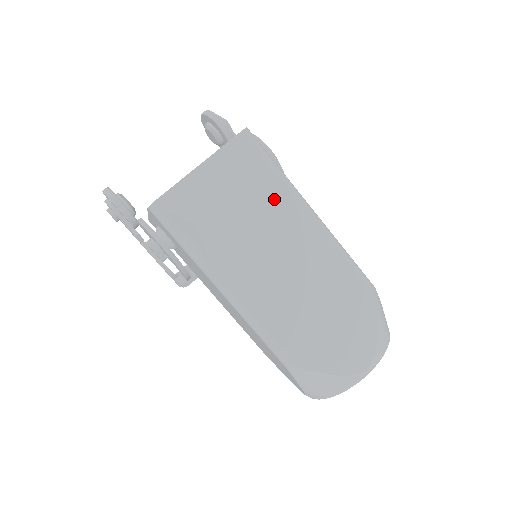
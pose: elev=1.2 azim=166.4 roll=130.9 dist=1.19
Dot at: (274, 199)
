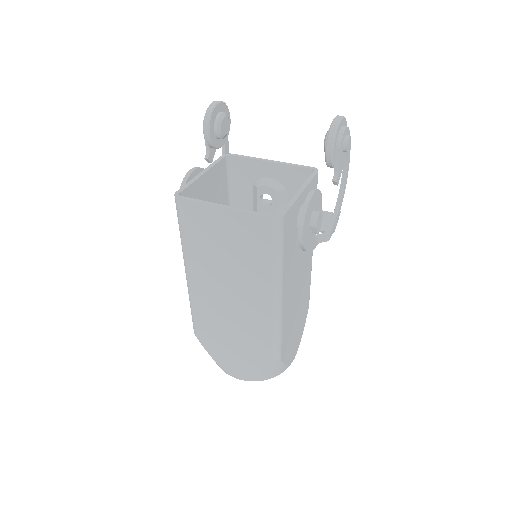
Dot at: (256, 271)
